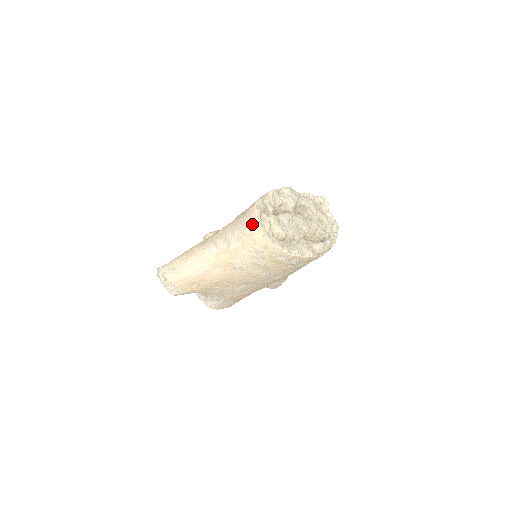
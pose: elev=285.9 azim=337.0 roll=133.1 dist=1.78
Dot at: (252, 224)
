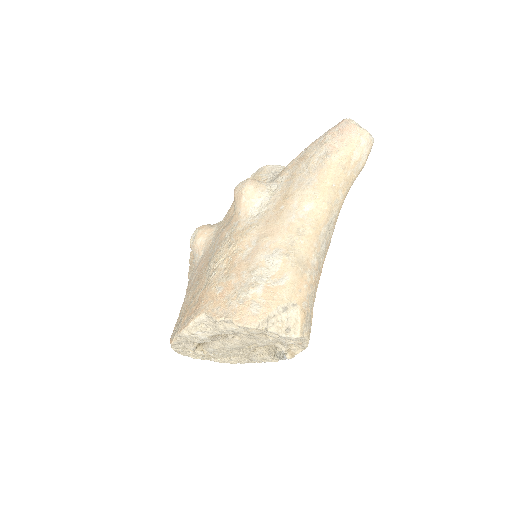
Dot at: occluded
